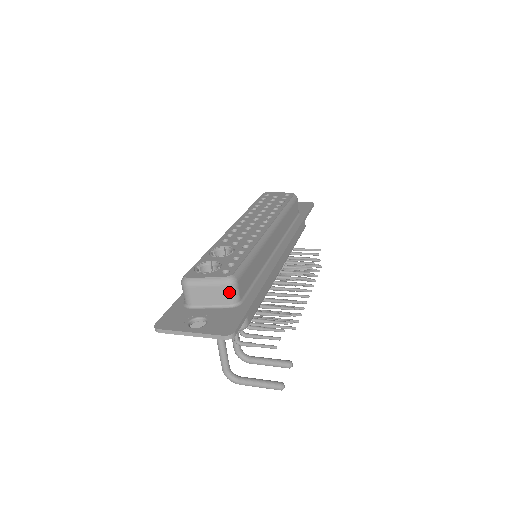
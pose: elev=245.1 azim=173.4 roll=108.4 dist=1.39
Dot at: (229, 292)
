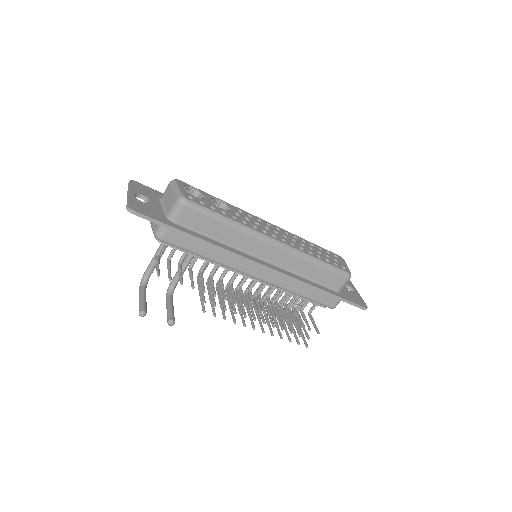
Dot at: (174, 206)
